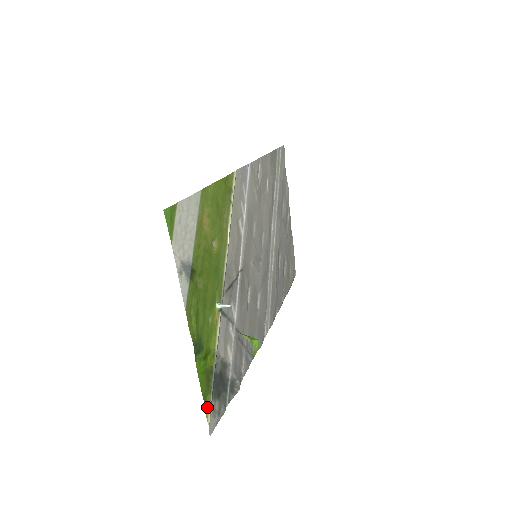
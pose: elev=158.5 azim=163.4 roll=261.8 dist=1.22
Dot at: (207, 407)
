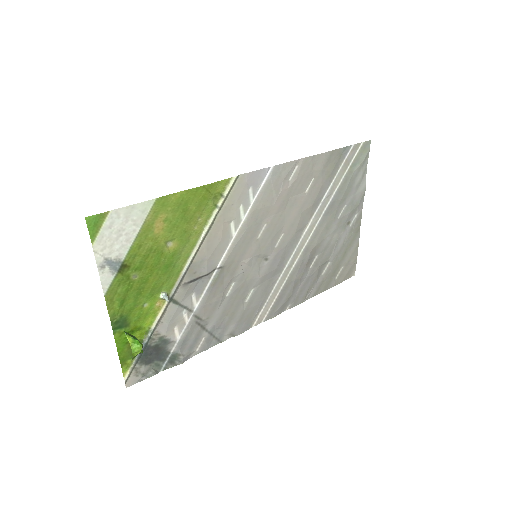
Dot at: (126, 367)
